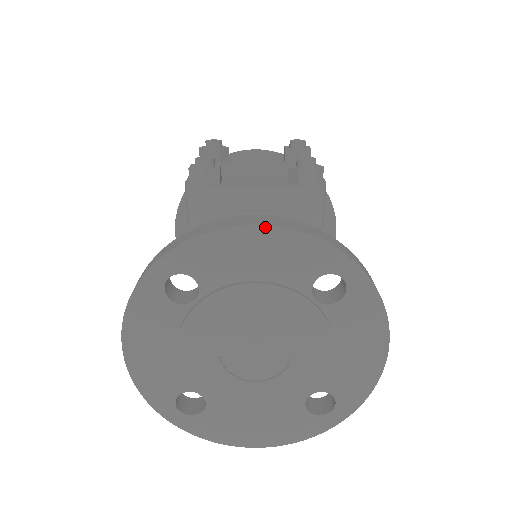
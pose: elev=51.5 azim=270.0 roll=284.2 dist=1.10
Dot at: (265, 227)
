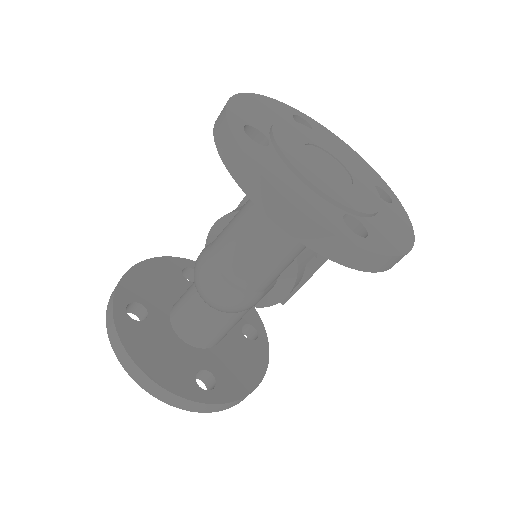
Dot at: (359, 155)
